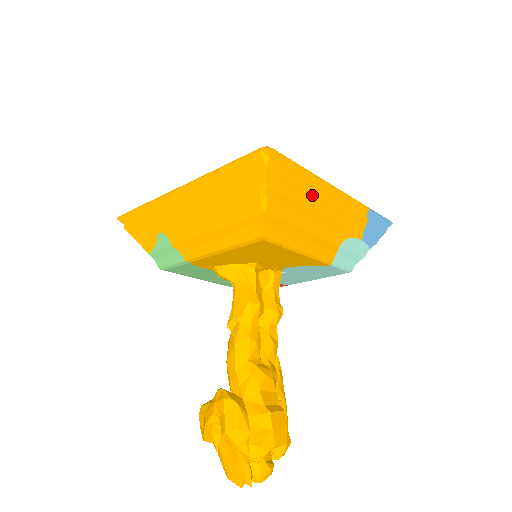
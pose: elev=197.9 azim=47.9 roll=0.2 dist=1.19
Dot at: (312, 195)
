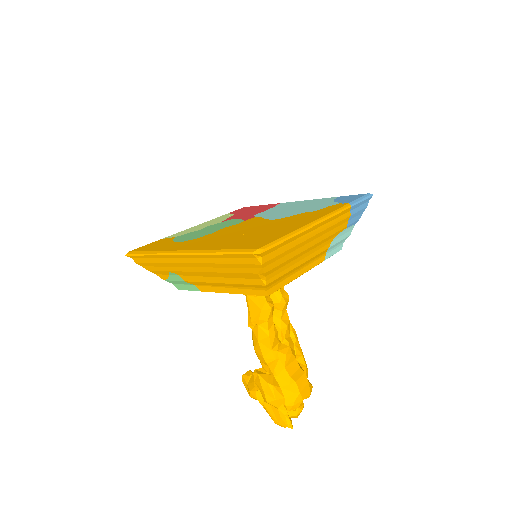
Dot at: (301, 243)
